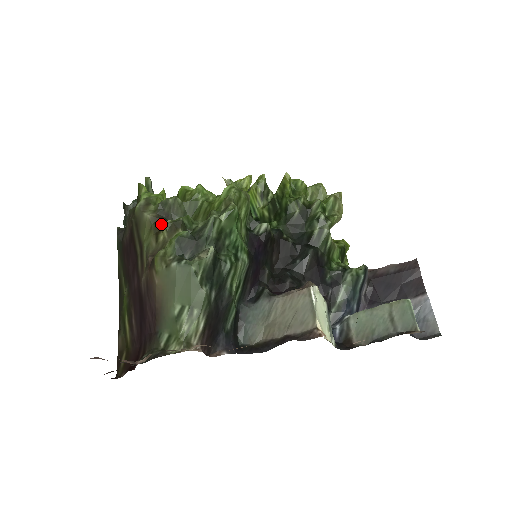
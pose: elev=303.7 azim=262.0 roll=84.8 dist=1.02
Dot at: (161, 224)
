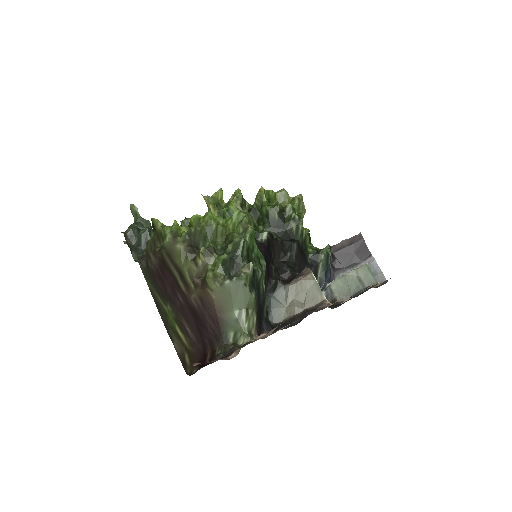
Dot at: (194, 251)
